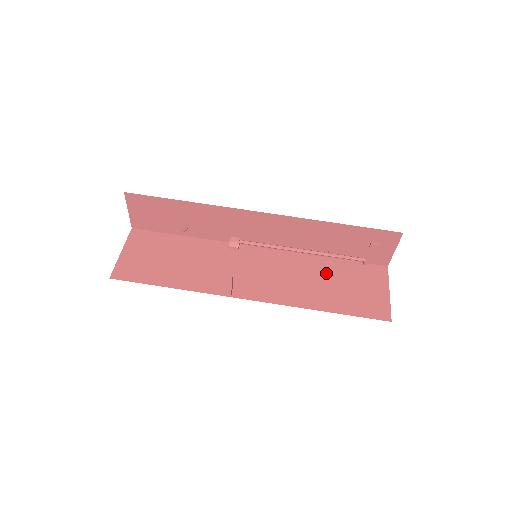
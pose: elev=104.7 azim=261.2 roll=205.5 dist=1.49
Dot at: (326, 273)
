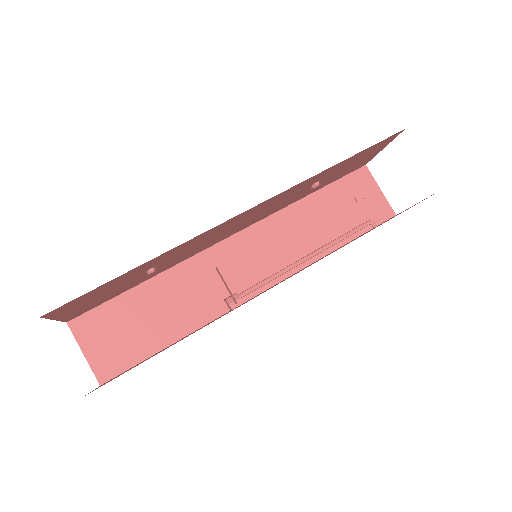
Dot at: (347, 243)
